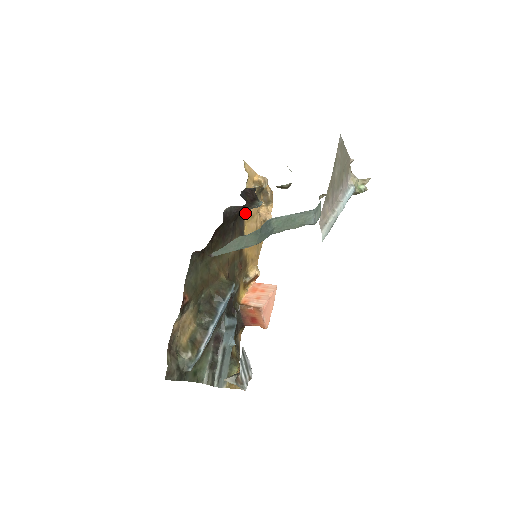
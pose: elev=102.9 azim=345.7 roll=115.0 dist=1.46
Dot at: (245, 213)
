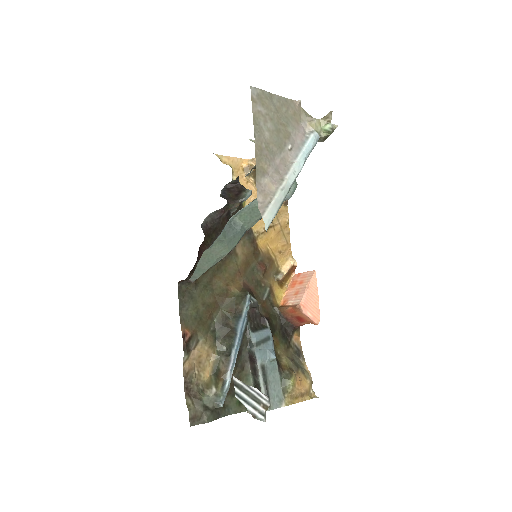
Dot at: occluded
